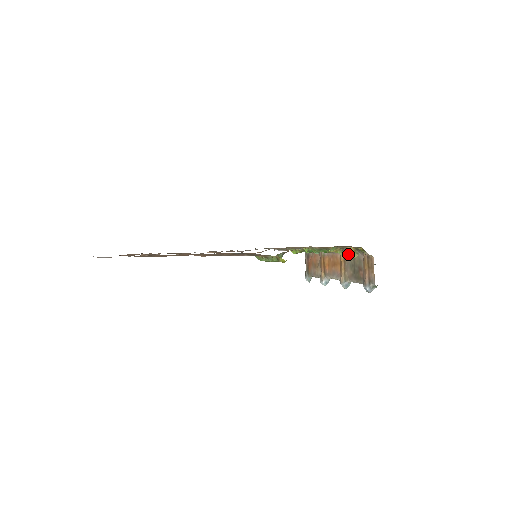
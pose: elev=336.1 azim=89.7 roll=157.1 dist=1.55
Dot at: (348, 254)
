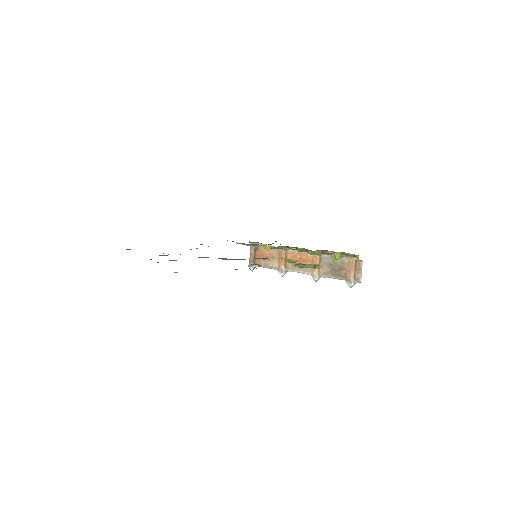
Dot at: (326, 255)
